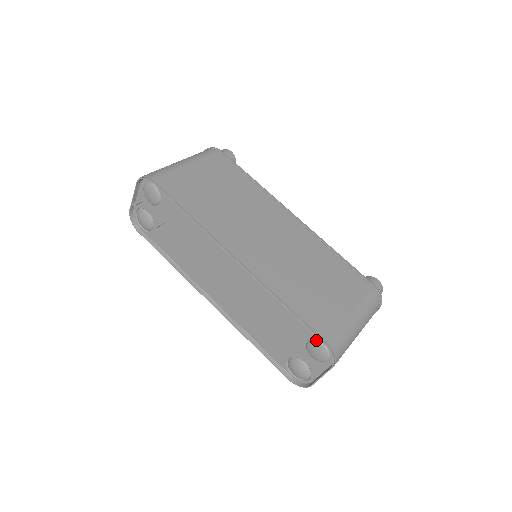
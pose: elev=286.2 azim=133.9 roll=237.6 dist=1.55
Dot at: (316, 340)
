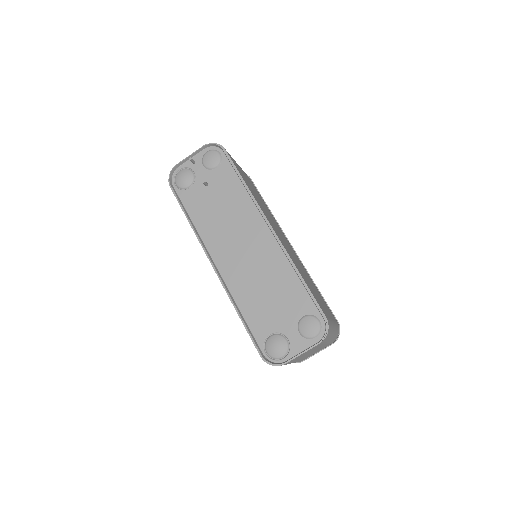
Dot at: (314, 315)
